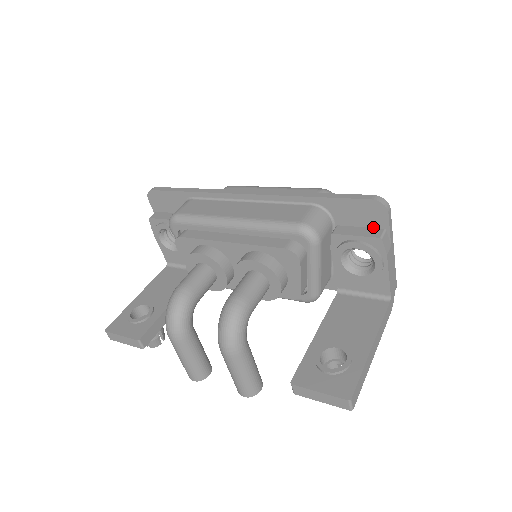
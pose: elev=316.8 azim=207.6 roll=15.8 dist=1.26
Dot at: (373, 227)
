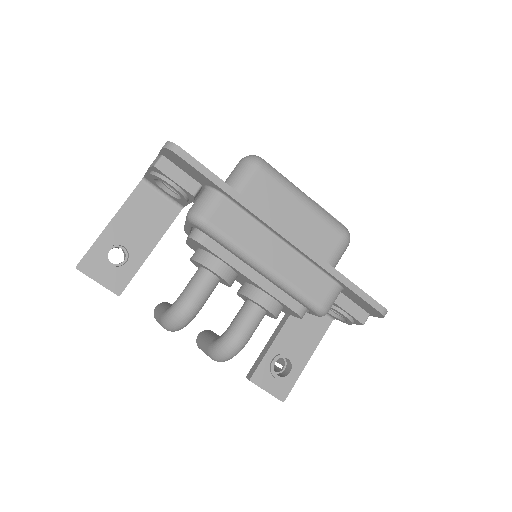
Dot at: (364, 309)
